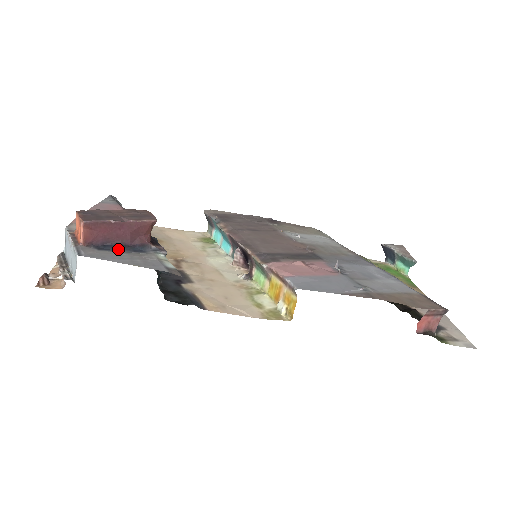
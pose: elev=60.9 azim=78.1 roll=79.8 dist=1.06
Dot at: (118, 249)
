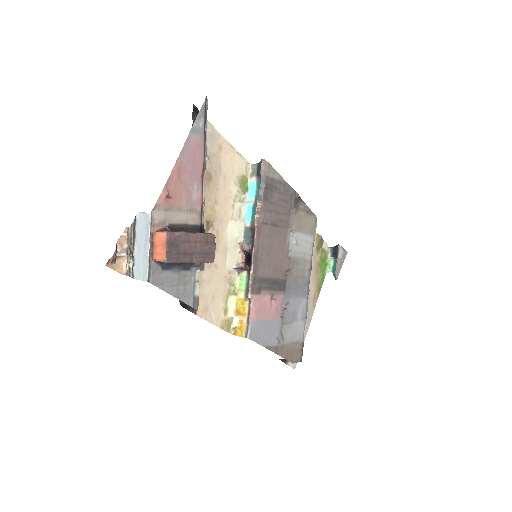
Dot at: (175, 267)
